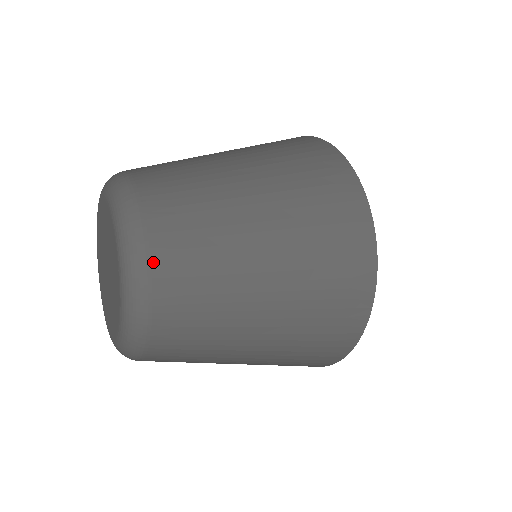
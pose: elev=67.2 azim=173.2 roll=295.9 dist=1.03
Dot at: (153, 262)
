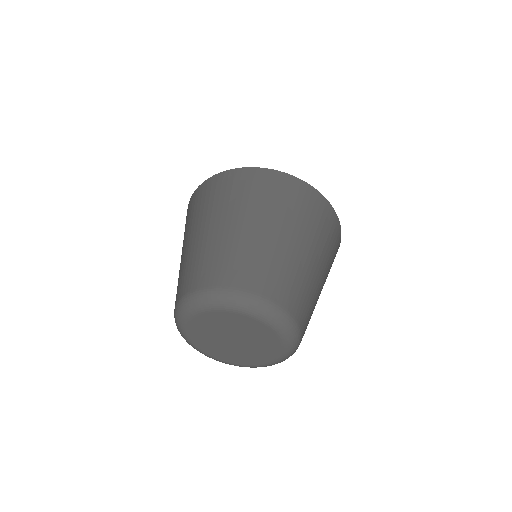
Dot at: occluded
